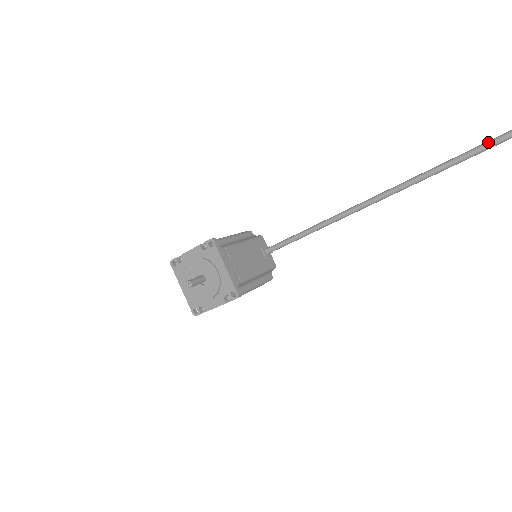
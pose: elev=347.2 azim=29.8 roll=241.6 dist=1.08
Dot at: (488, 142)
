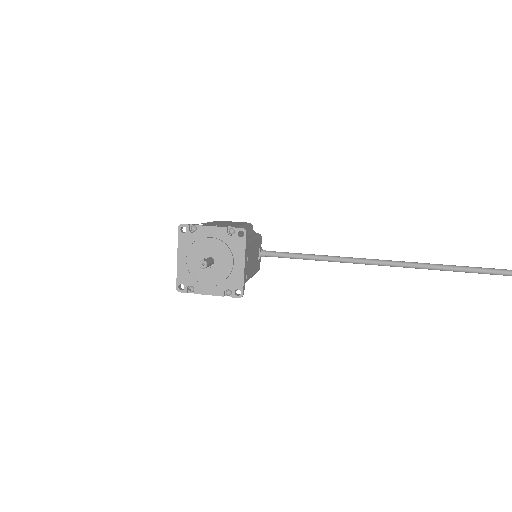
Dot at: (500, 270)
